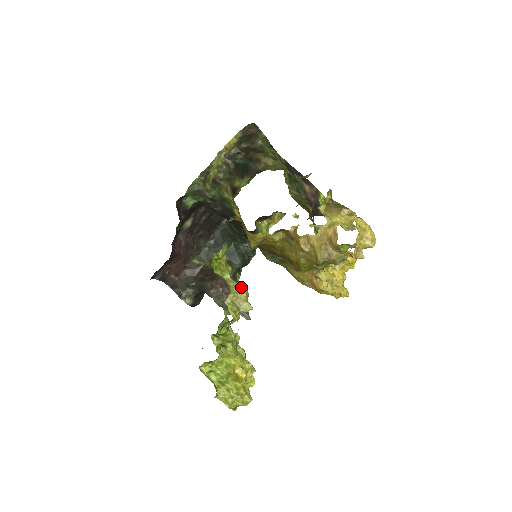
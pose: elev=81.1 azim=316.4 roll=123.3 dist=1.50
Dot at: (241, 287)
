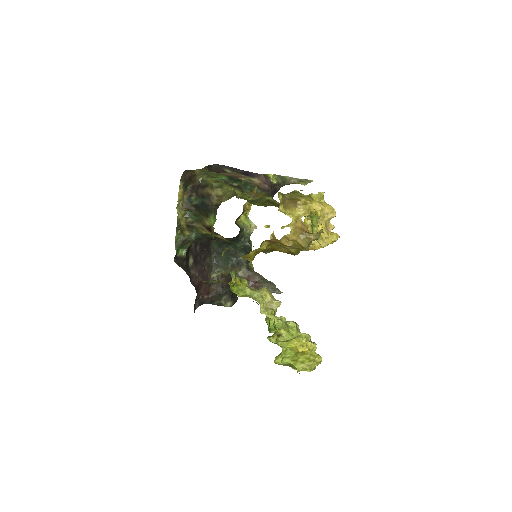
Dot at: (263, 293)
